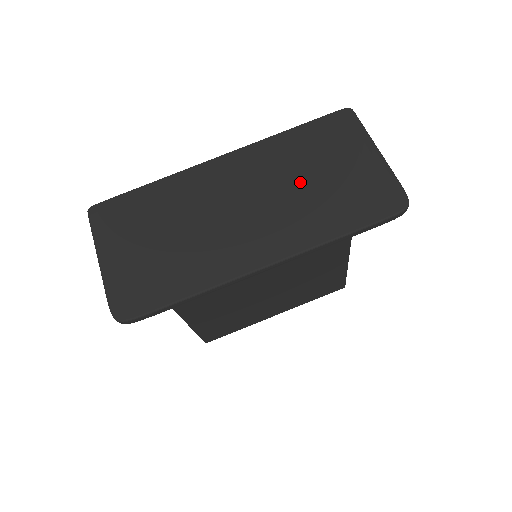
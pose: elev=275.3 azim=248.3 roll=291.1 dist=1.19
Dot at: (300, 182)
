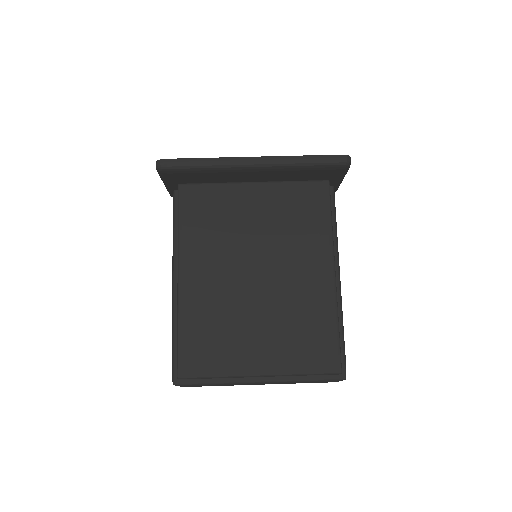
Dot at: occluded
